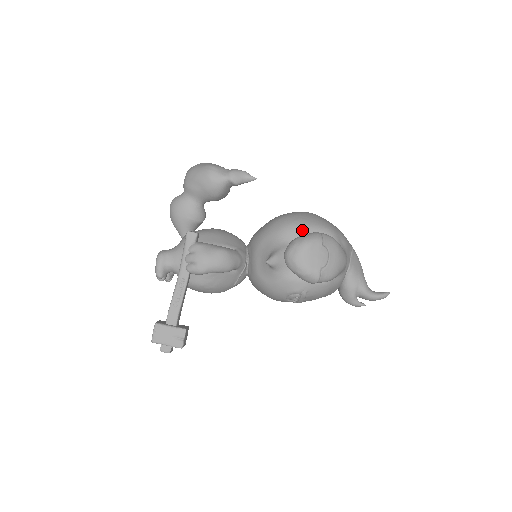
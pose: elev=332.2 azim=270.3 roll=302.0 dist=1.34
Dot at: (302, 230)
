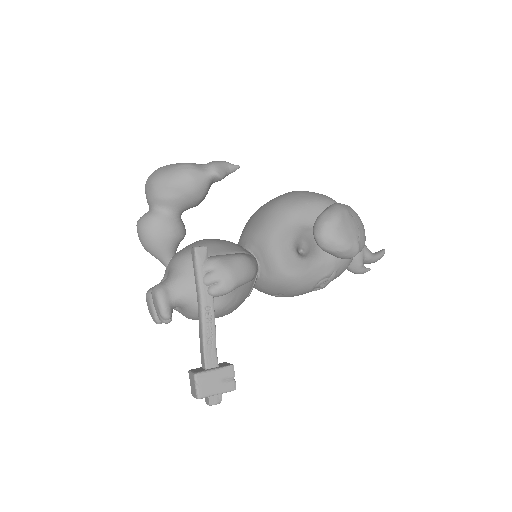
Dot at: (311, 208)
